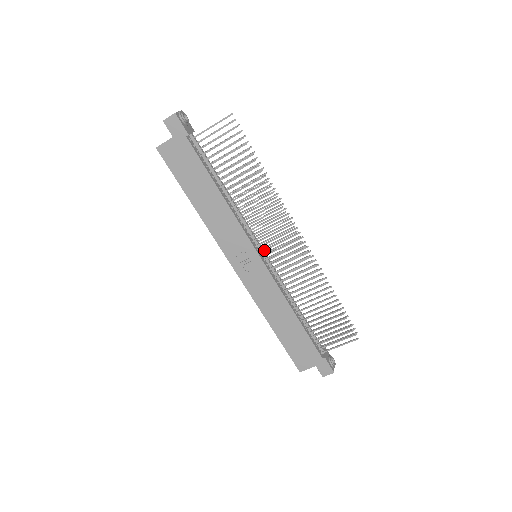
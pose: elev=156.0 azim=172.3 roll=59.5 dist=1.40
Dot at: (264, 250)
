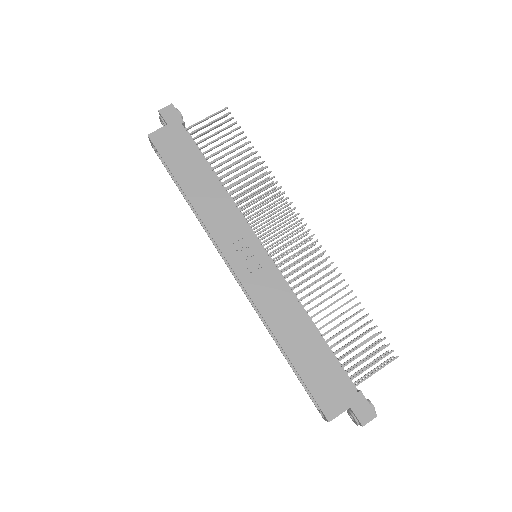
Dot at: occluded
